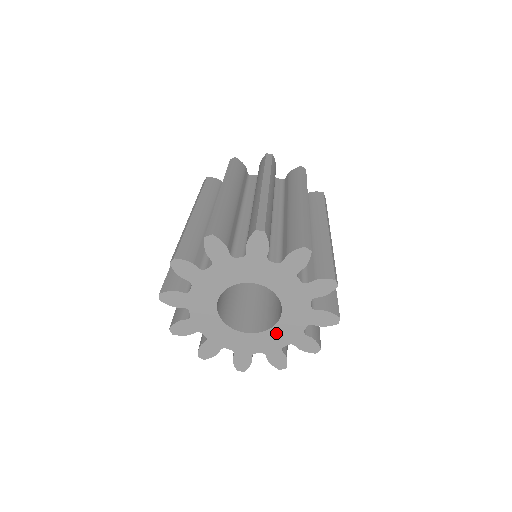
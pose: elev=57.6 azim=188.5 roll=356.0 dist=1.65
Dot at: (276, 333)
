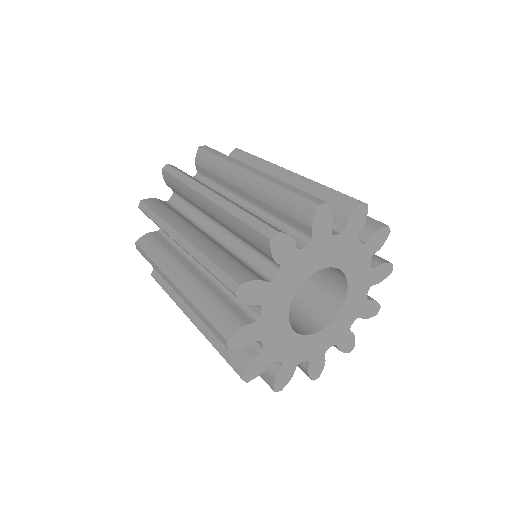
Dot at: (344, 314)
